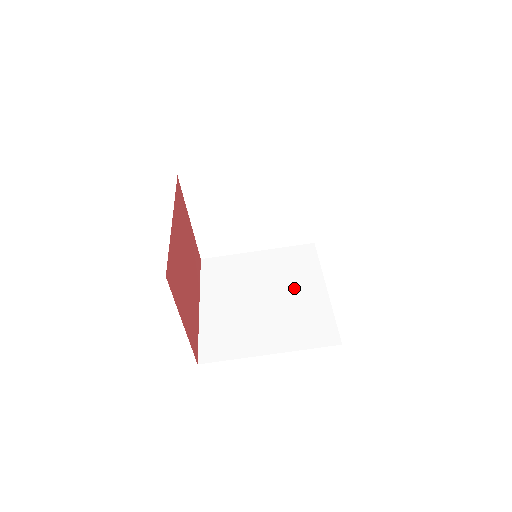
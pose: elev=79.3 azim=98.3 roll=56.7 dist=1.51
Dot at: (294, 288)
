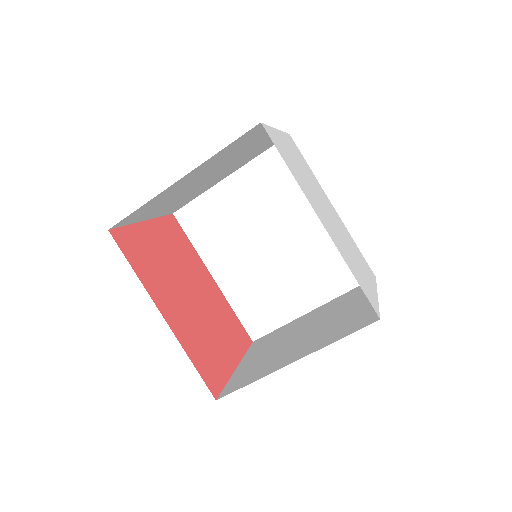
Dot at: (298, 220)
